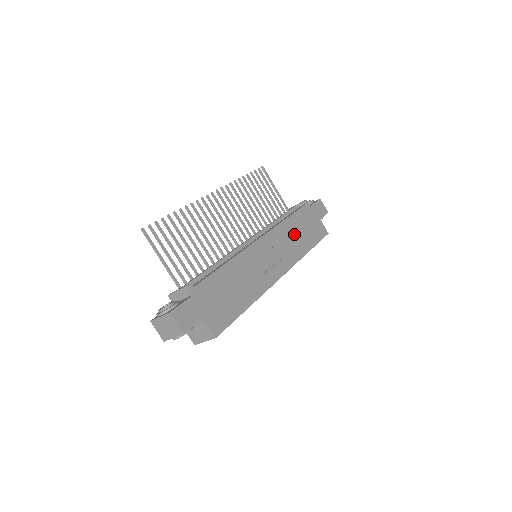
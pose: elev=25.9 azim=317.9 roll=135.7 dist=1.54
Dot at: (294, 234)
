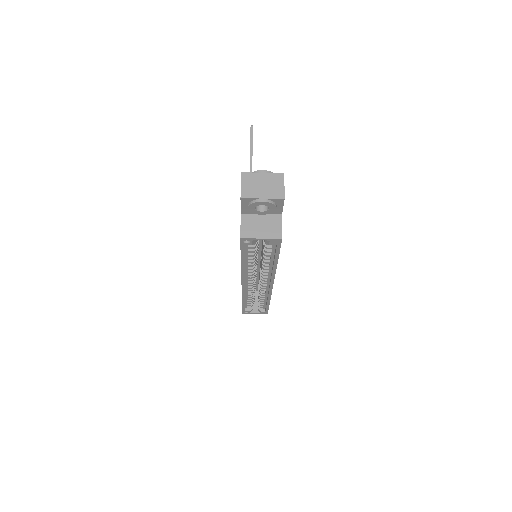
Dot at: occluded
